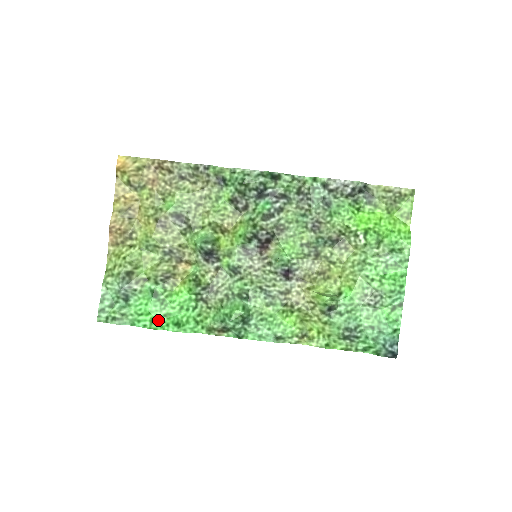
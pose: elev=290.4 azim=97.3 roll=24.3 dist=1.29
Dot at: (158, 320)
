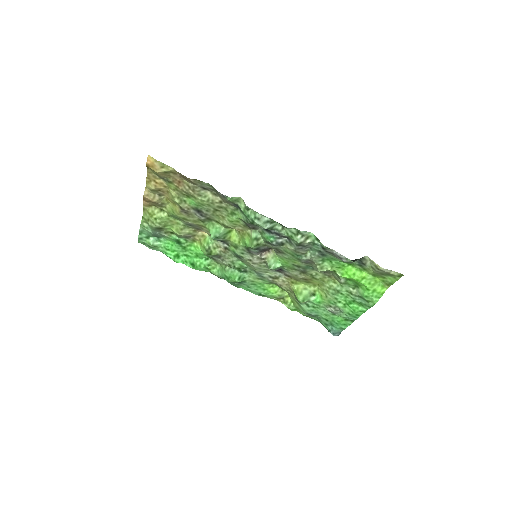
Dot at: (180, 256)
